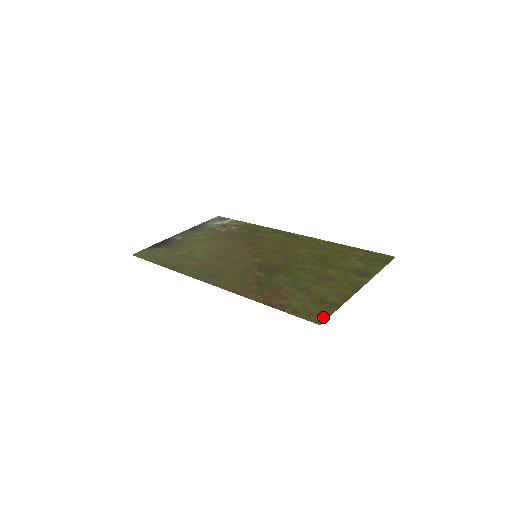
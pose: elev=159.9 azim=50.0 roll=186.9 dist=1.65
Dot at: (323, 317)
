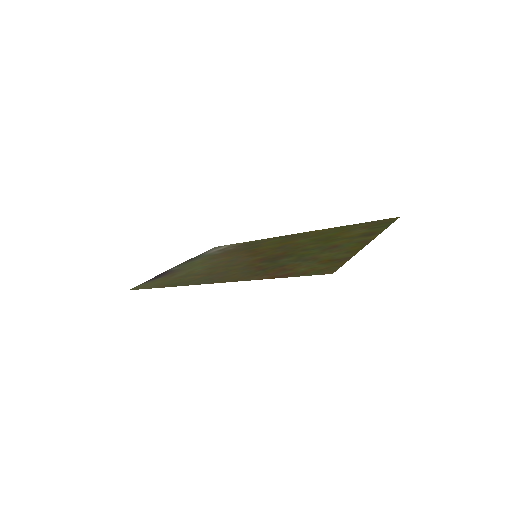
Dot at: (335, 268)
